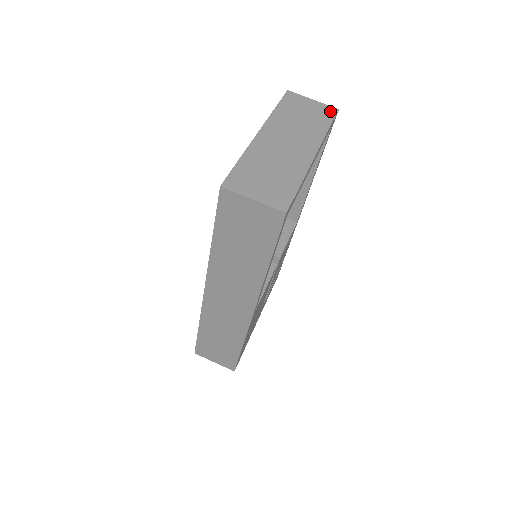
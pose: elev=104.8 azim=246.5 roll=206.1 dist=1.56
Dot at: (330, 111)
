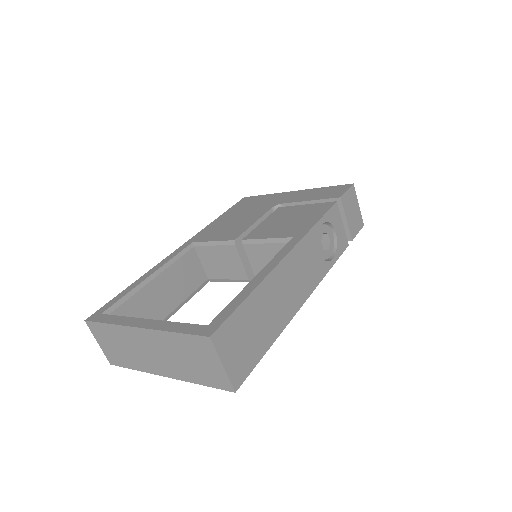
Dot at: (223, 384)
